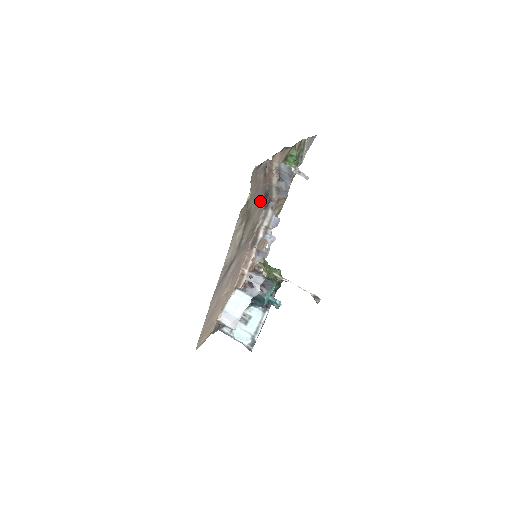
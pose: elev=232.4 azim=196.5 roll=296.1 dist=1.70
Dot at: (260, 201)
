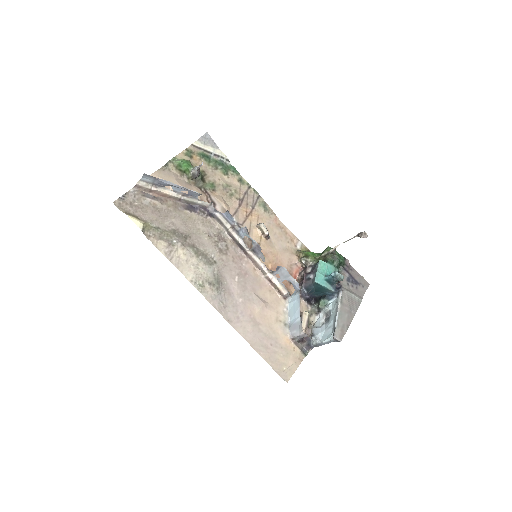
Dot at: (190, 216)
